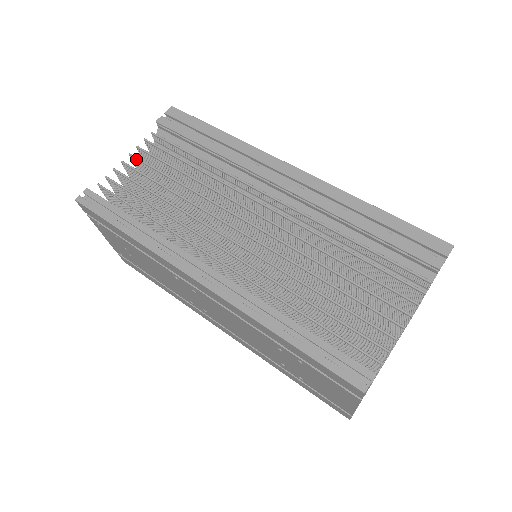
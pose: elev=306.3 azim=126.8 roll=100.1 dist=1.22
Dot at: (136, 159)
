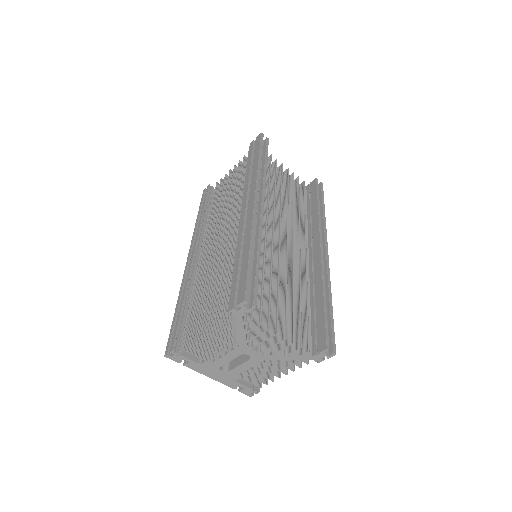
Dot at: (234, 169)
